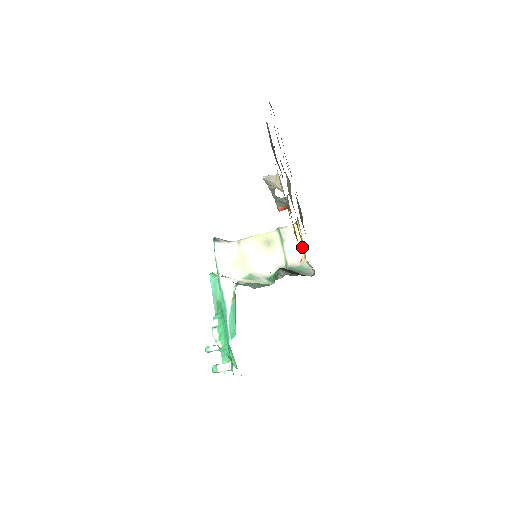
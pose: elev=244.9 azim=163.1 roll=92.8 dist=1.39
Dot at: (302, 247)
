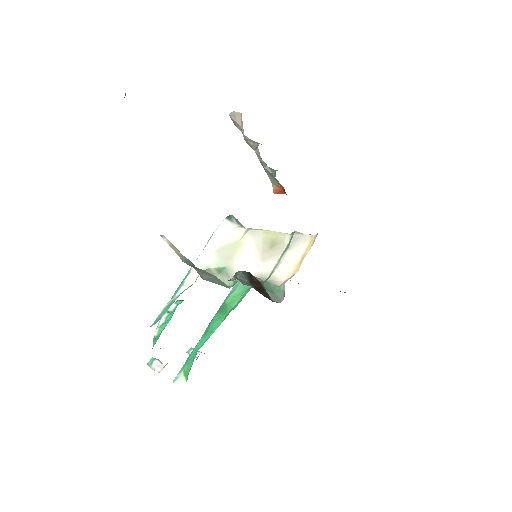
Dot at: (300, 265)
